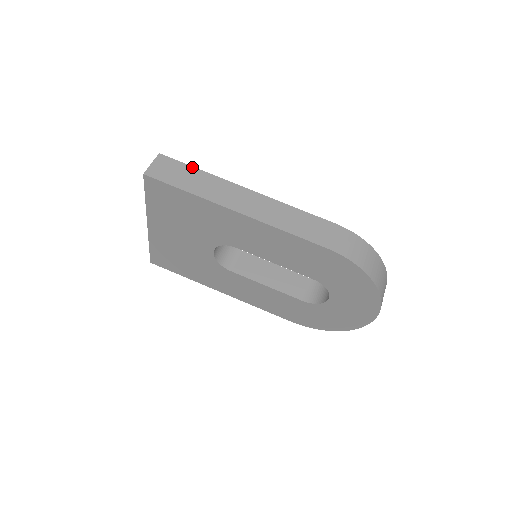
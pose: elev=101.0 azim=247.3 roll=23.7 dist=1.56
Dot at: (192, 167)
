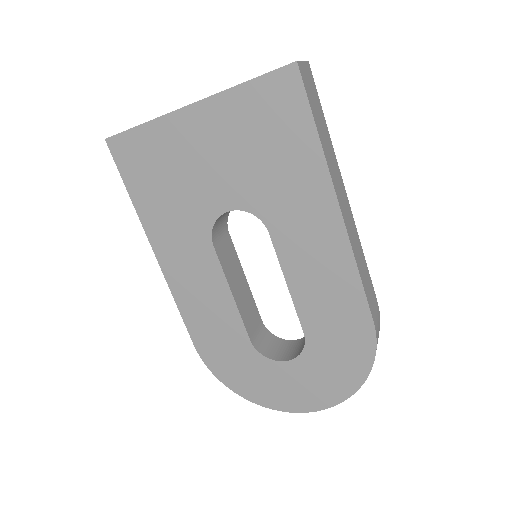
Dot at: (323, 113)
